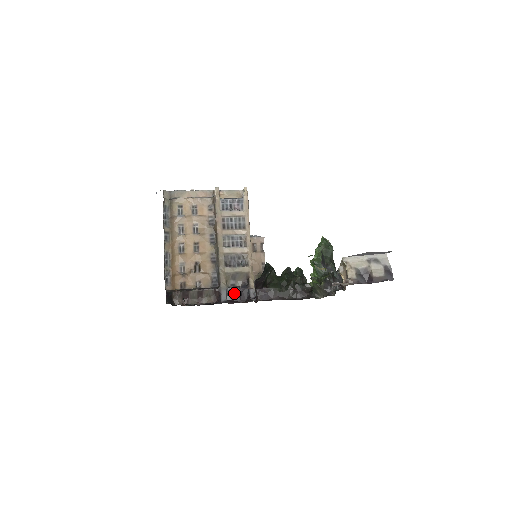
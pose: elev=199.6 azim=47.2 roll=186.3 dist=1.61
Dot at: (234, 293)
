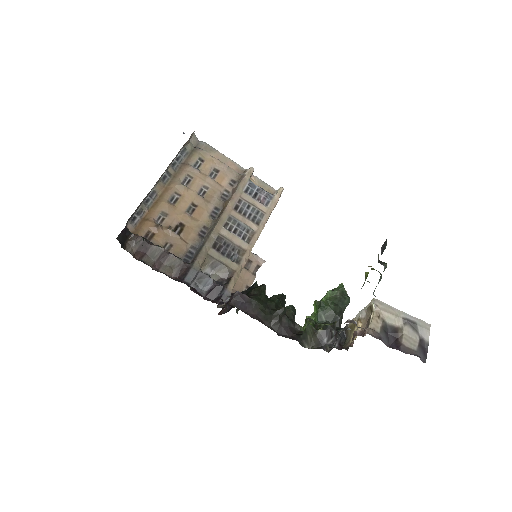
Dot at: (203, 283)
